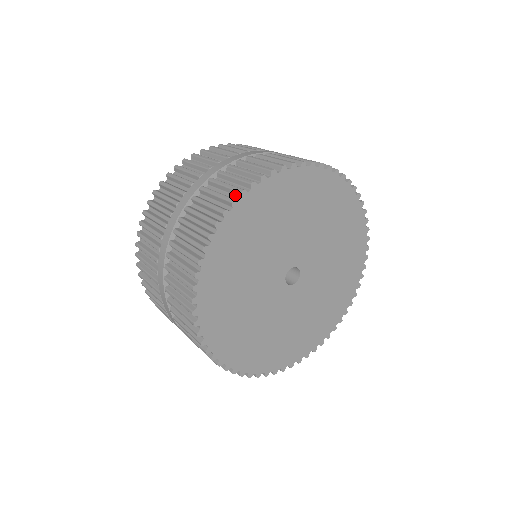
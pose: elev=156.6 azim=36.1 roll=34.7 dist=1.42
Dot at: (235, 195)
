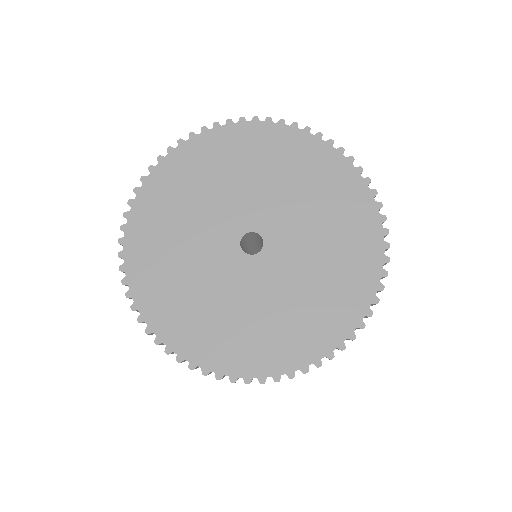
Dot at: occluded
